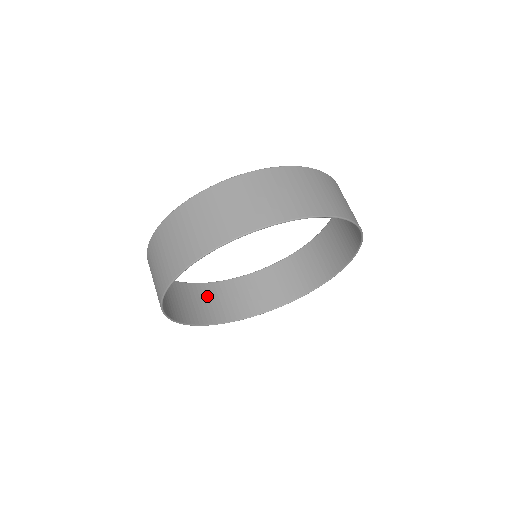
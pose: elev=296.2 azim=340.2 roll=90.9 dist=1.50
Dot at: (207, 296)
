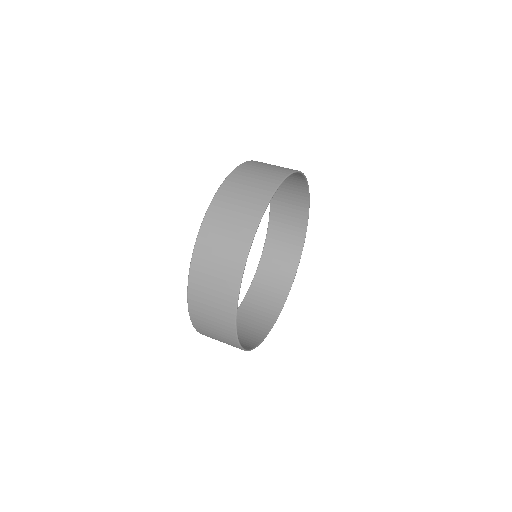
Dot at: (207, 326)
